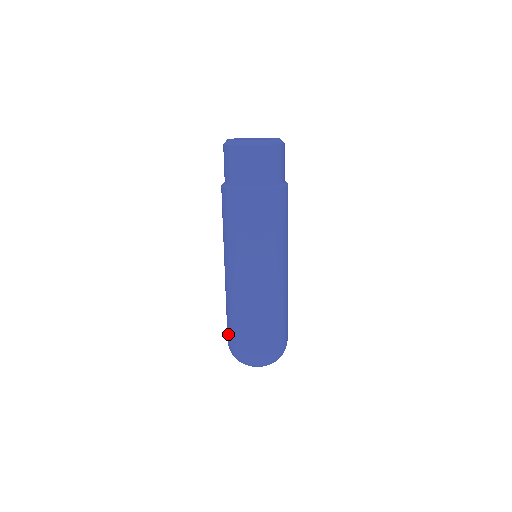
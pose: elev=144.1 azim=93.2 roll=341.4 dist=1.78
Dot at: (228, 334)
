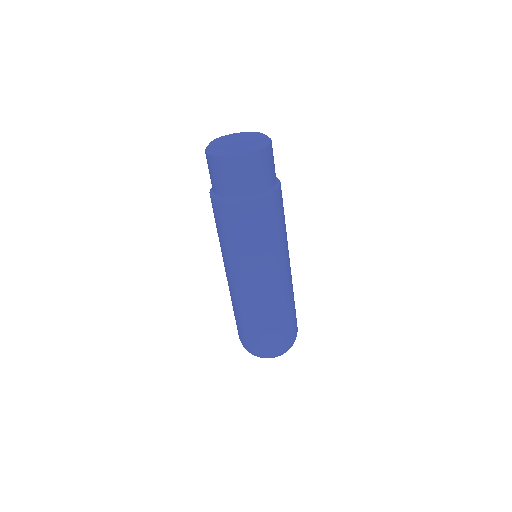
Dot at: (258, 342)
